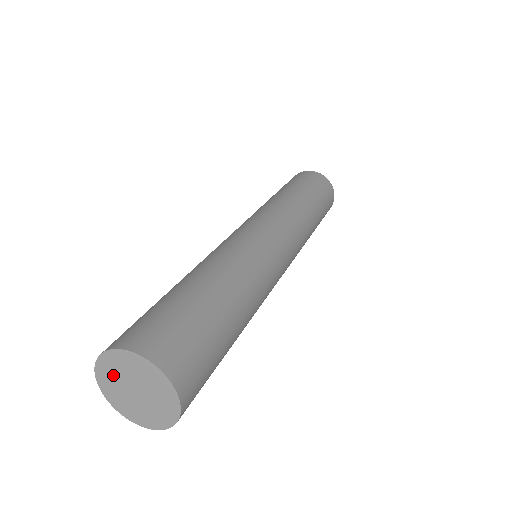
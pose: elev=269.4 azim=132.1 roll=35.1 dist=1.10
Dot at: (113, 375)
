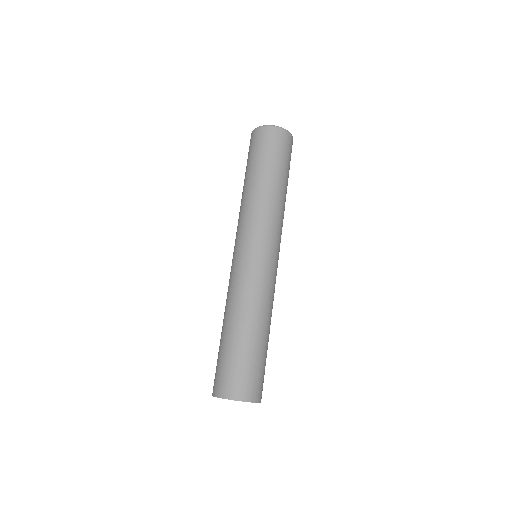
Dot at: occluded
